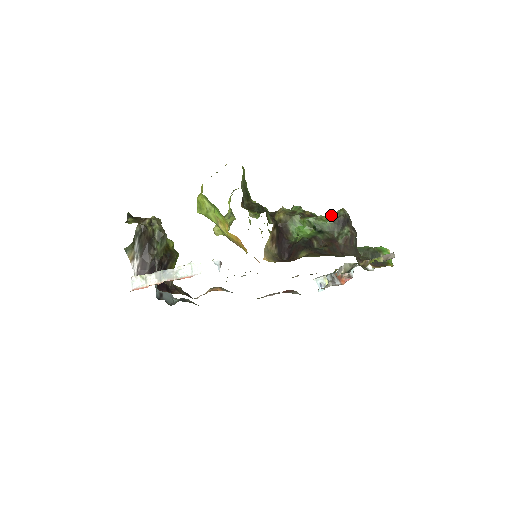
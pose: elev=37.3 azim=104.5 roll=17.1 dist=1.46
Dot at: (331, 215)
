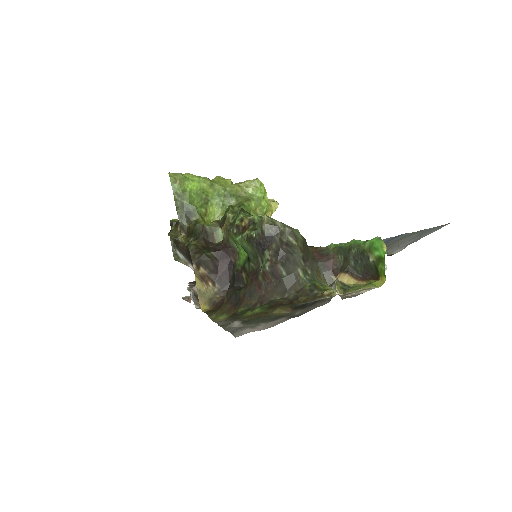
Dot at: (247, 236)
